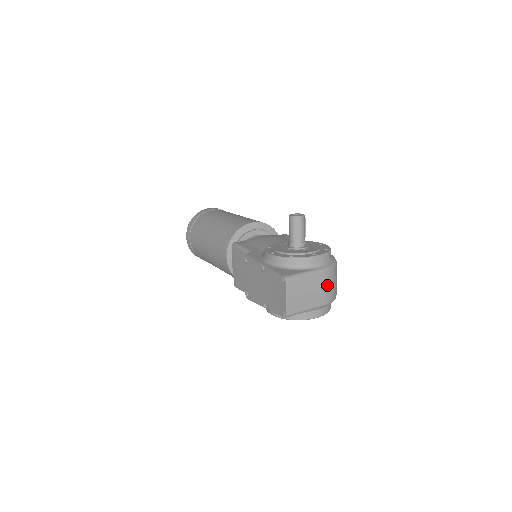
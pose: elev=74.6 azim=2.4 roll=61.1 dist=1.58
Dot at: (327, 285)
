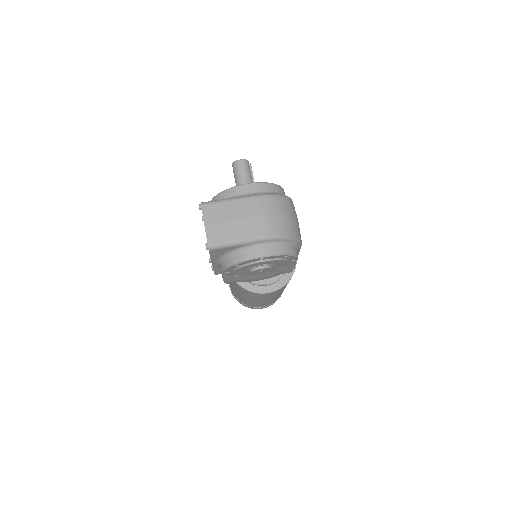
Dot at: (264, 213)
